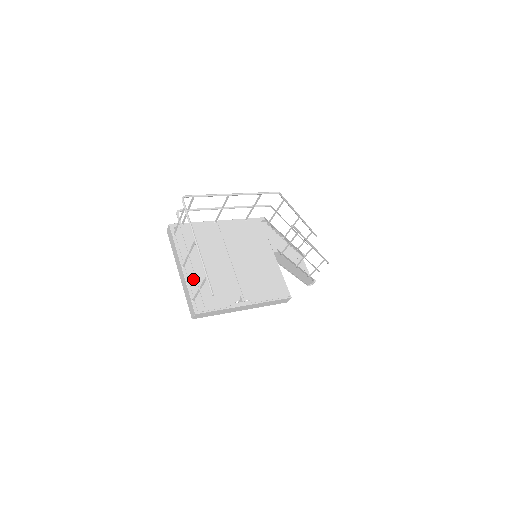
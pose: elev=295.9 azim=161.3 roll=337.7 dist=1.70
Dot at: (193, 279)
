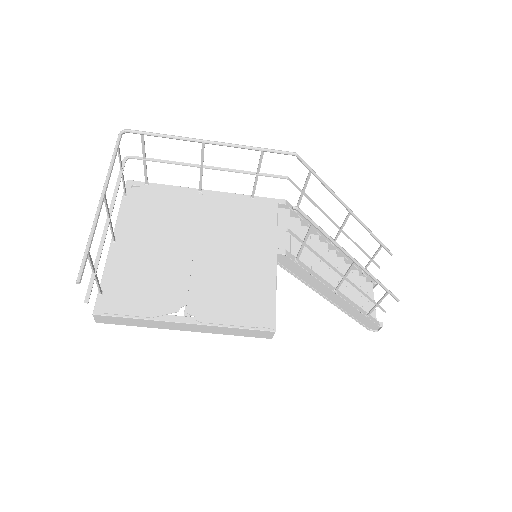
Dot at: (119, 262)
